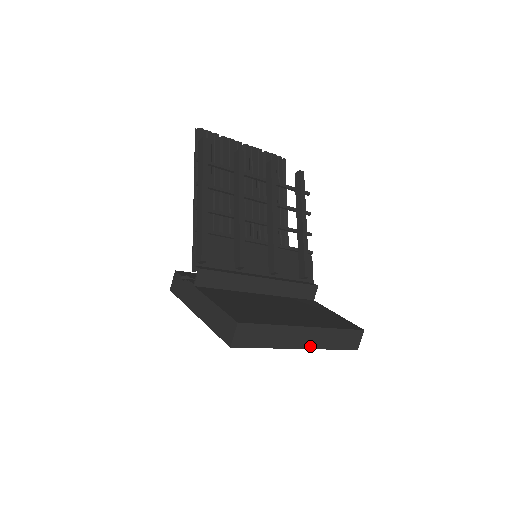
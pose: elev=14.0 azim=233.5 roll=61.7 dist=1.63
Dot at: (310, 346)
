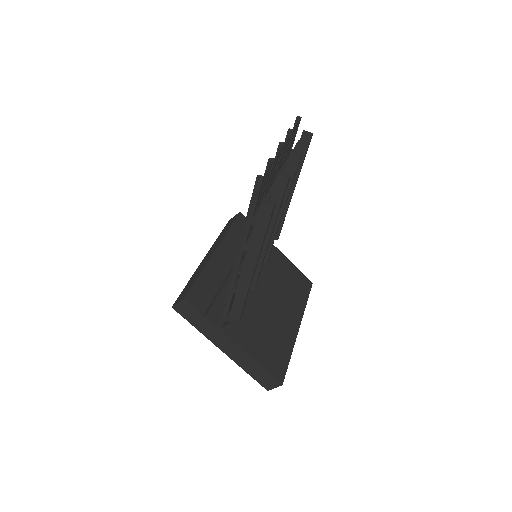
Dot at: occluded
